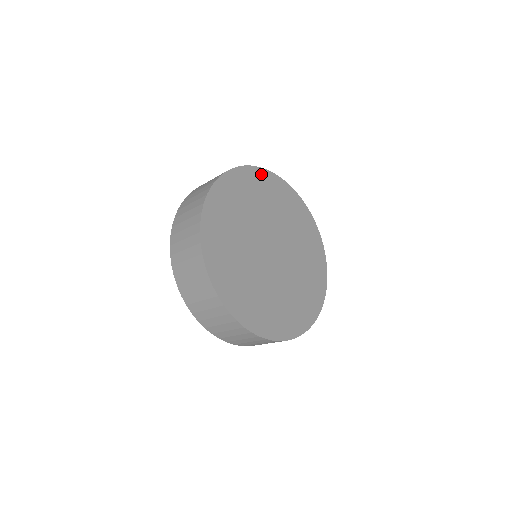
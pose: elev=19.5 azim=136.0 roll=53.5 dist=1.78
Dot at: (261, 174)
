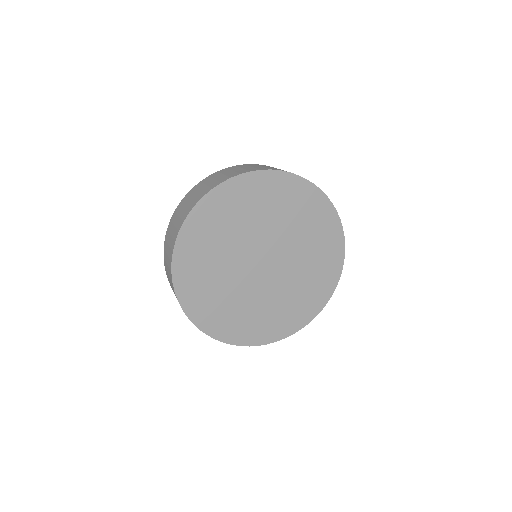
Dot at: (193, 222)
